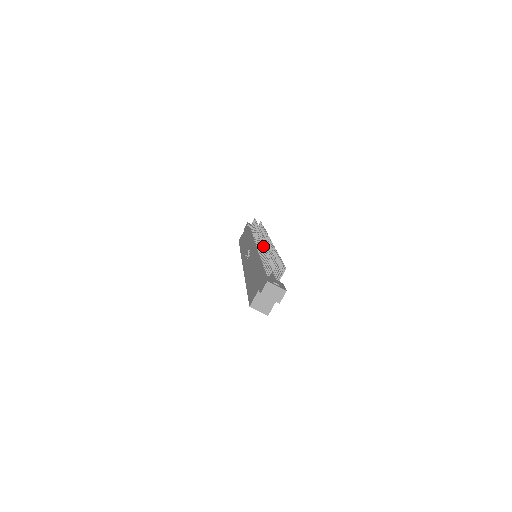
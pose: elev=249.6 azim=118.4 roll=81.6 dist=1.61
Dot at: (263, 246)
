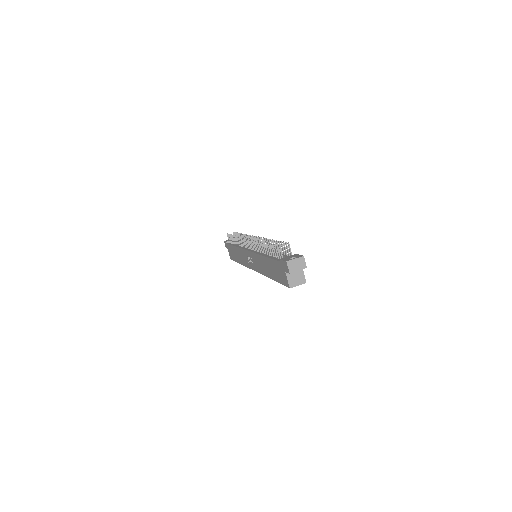
Dot at: (256, 245)
